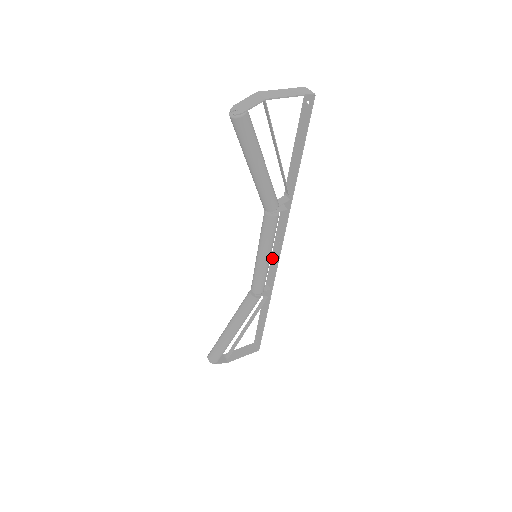
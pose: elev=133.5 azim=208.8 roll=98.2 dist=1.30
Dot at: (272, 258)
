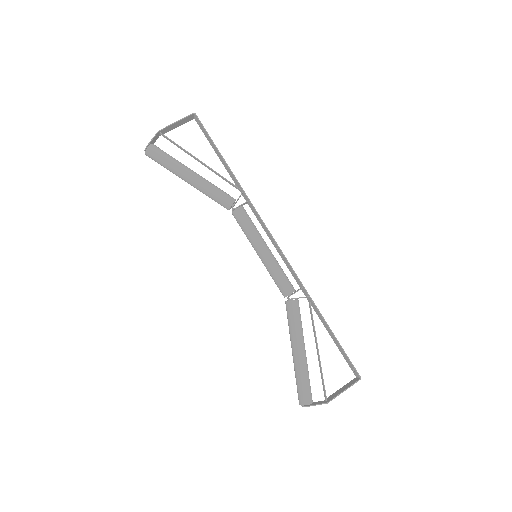
Dot at: (281, 257)
